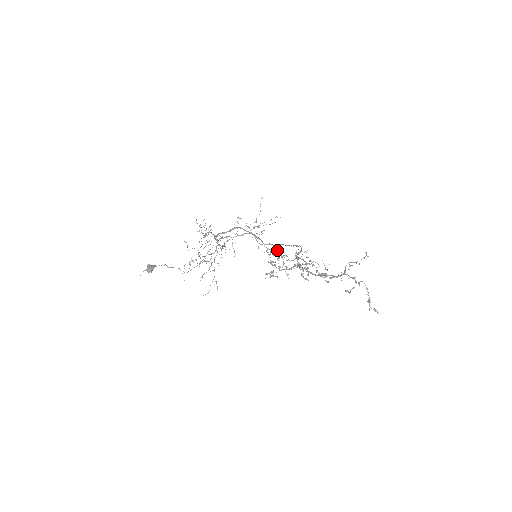
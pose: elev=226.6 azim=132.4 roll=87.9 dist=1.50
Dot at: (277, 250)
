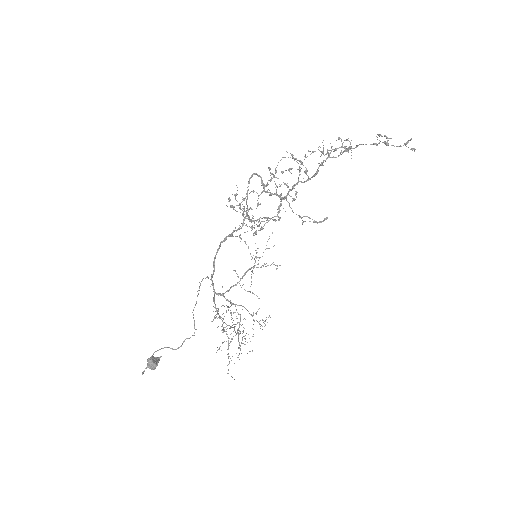
Dot at: occluded
